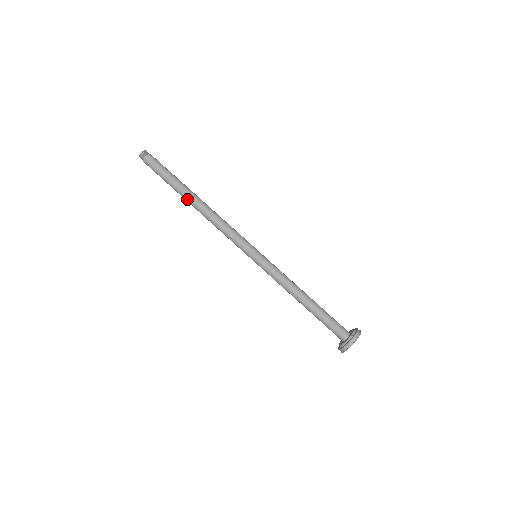
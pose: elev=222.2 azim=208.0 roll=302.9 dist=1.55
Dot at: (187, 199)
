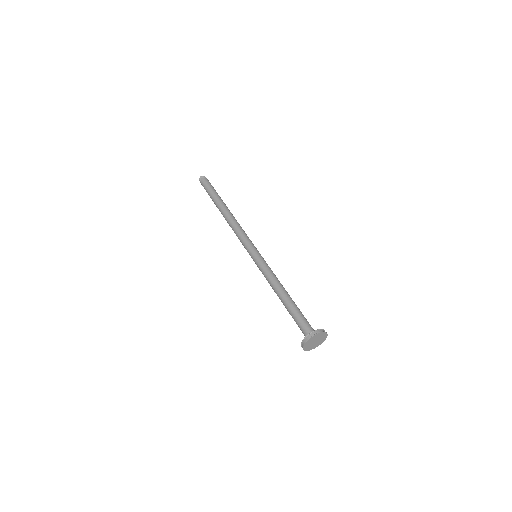
Dot at: (221, 206)
